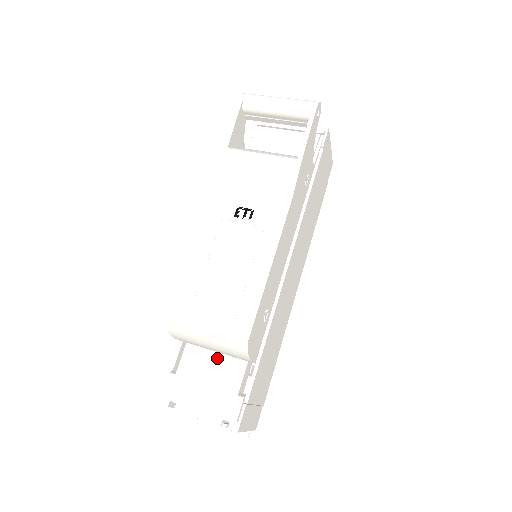
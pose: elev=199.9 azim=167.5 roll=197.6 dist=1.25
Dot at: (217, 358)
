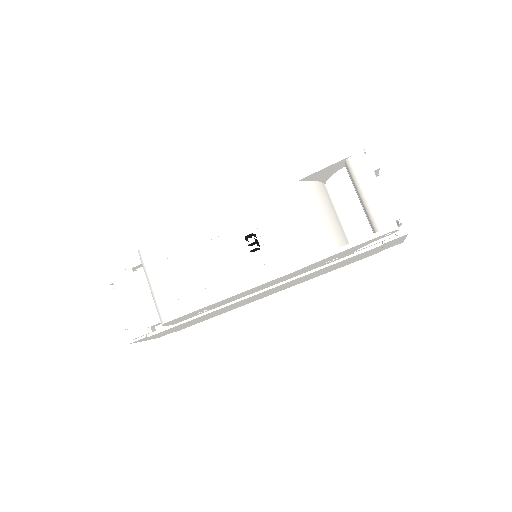
Dot at: occluded
